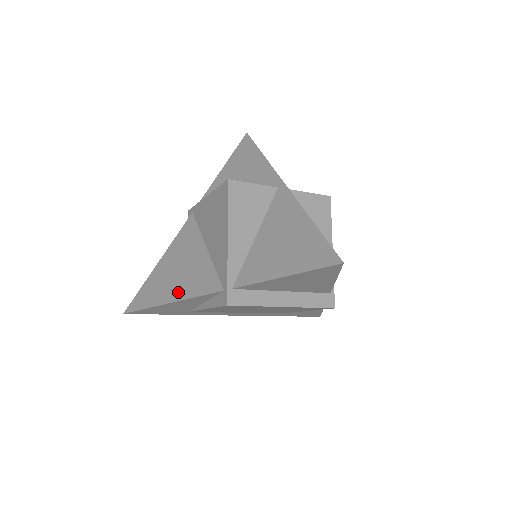
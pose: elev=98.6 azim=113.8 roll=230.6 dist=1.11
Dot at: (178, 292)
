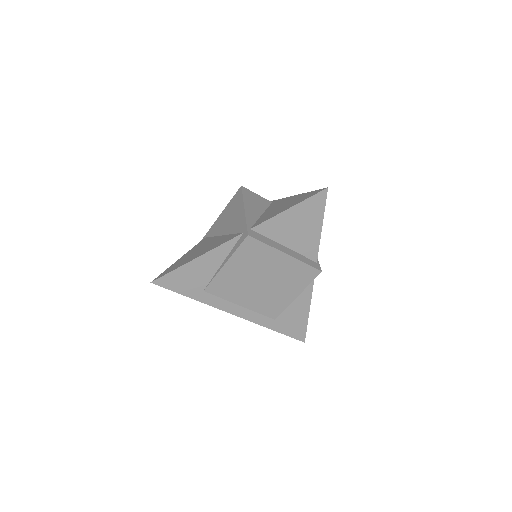
Dot at: (203, 252)
